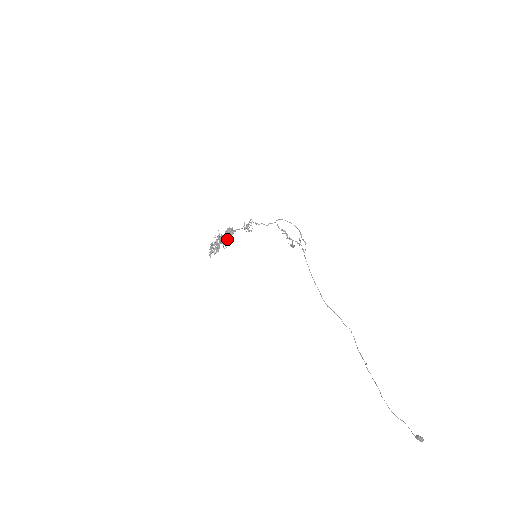
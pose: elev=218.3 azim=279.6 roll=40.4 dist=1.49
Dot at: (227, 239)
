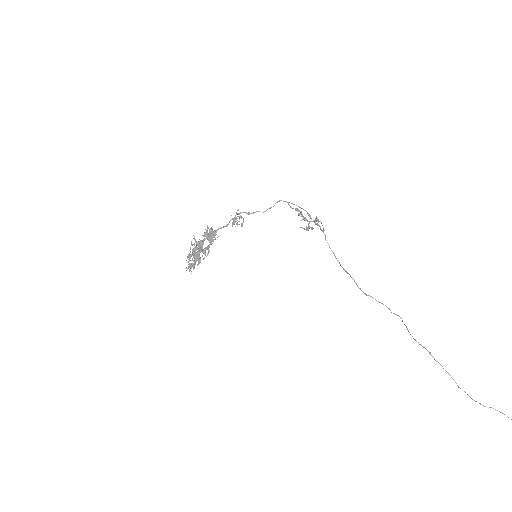
Dot at: occluded
